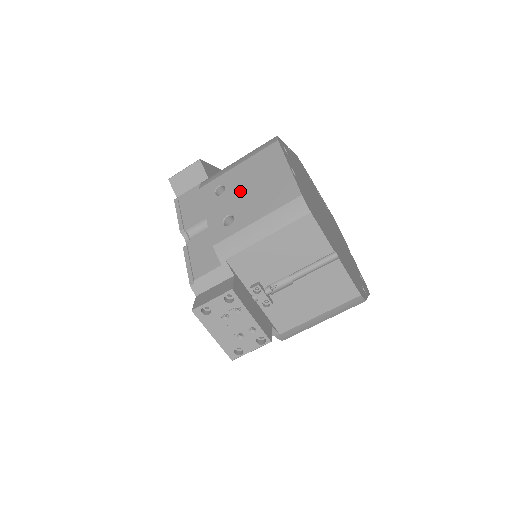
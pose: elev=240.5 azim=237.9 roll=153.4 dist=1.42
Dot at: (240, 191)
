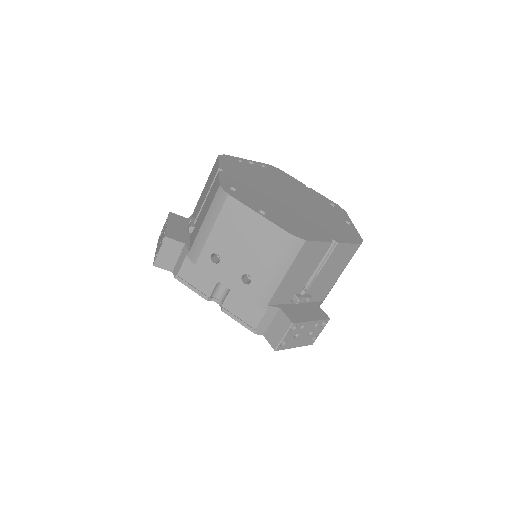
Dot at: (234, 253)
